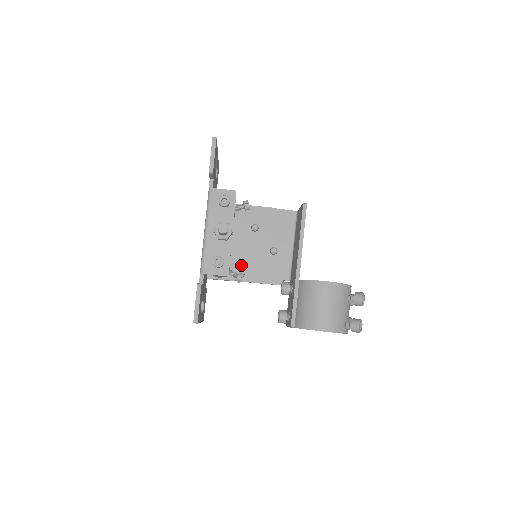
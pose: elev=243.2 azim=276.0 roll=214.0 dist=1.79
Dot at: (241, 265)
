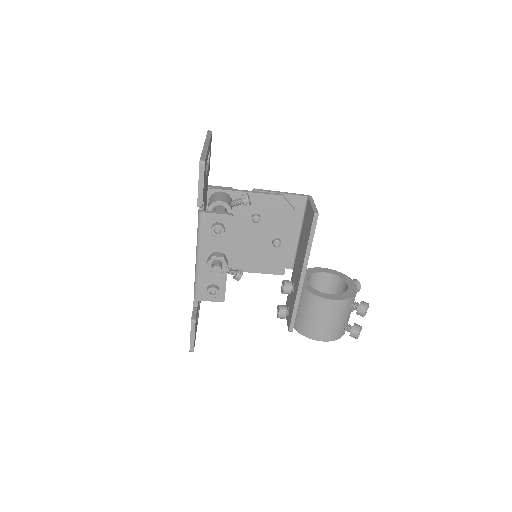
Dot at: (240, 256)
